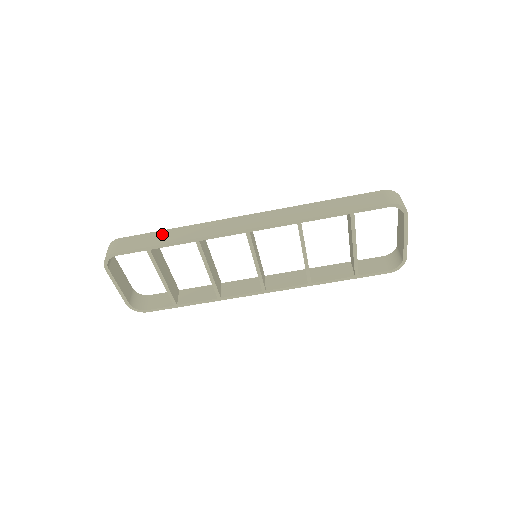
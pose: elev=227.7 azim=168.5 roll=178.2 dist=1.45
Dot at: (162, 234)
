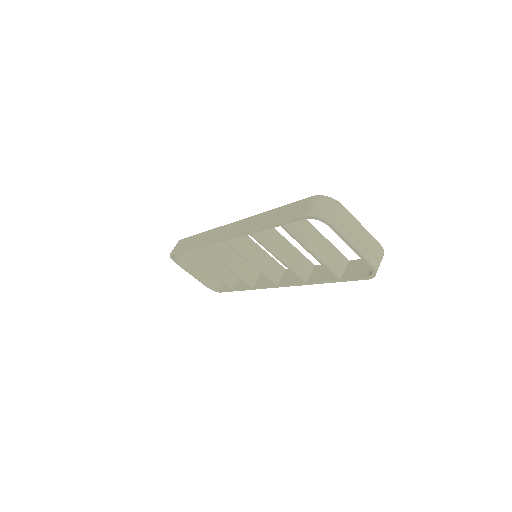
Dot at: (193, 239)
